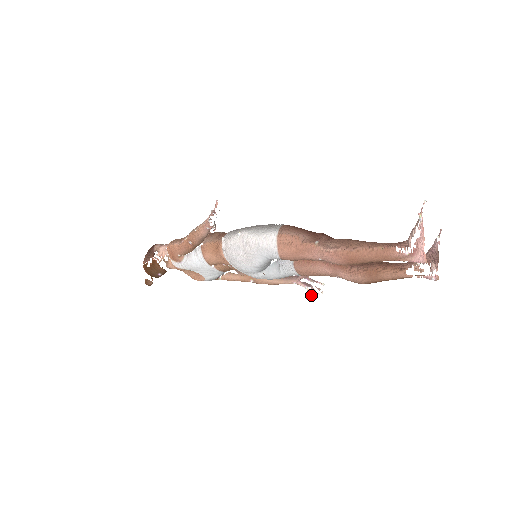
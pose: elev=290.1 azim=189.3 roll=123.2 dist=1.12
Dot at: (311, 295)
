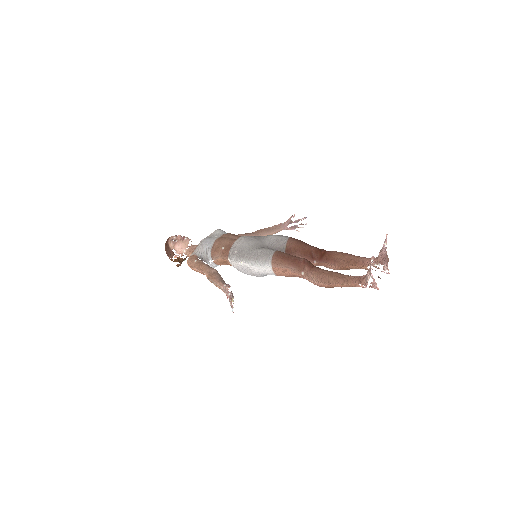
Dot at: occluded
